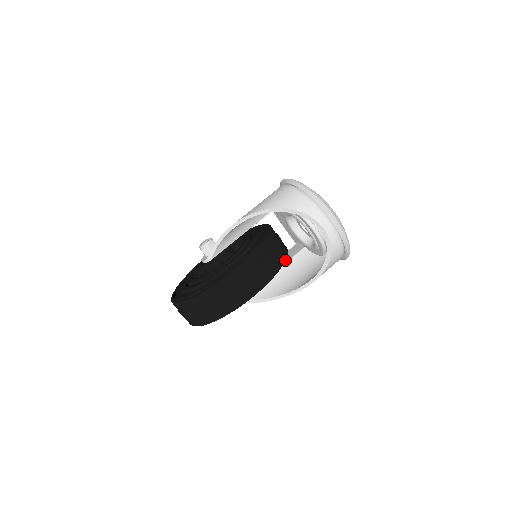
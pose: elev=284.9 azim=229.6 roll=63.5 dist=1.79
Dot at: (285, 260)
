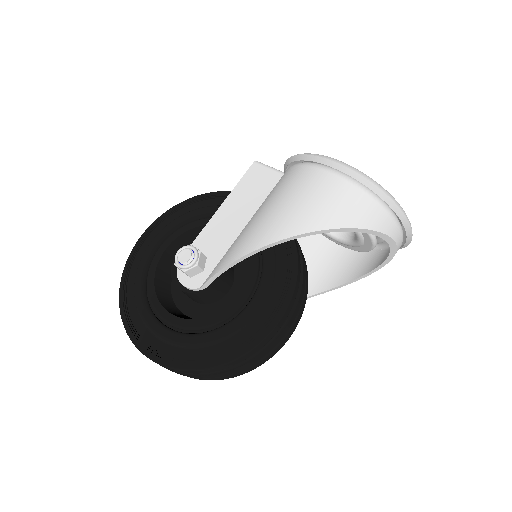
Dot at: (305, 263)
